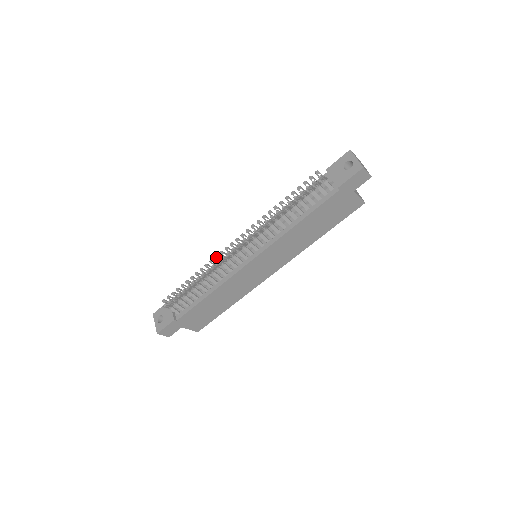
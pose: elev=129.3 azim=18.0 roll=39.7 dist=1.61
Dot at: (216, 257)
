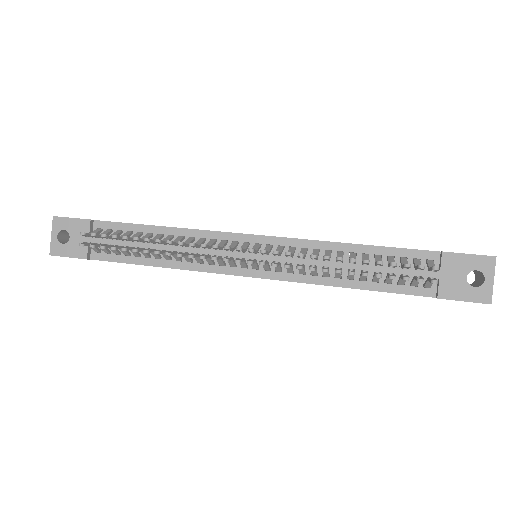
Dot at: (204, 246)
